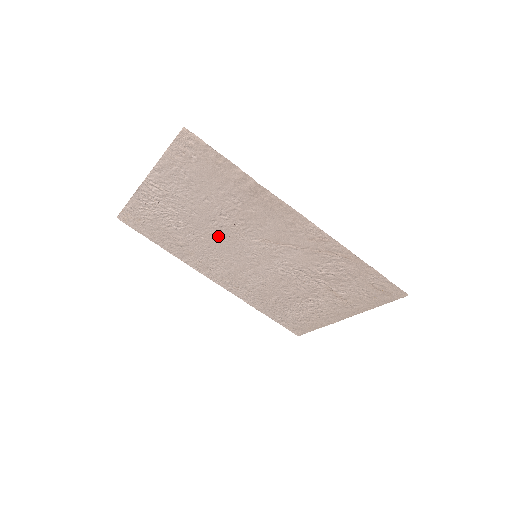
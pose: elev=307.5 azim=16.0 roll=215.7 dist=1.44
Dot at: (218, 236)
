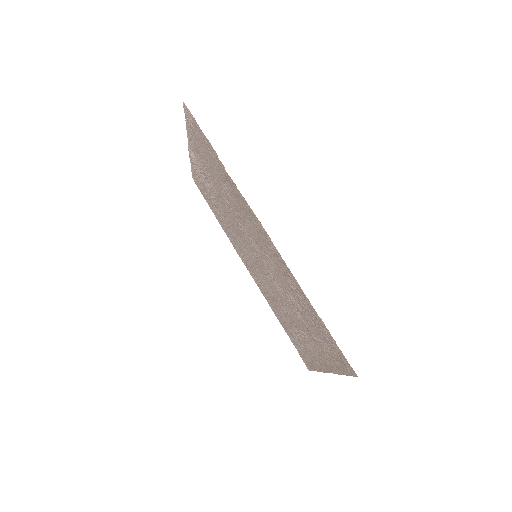
Dot at: (233, 222)
